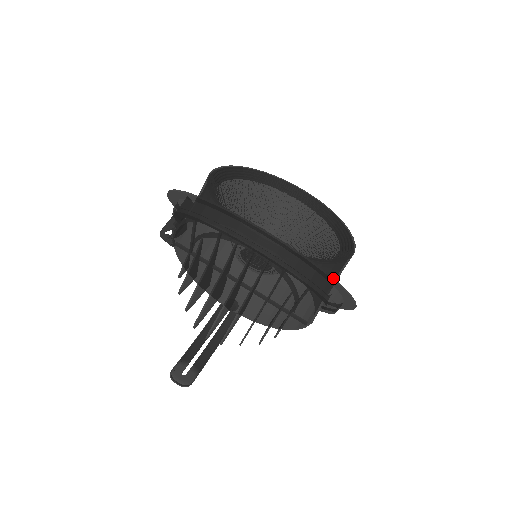
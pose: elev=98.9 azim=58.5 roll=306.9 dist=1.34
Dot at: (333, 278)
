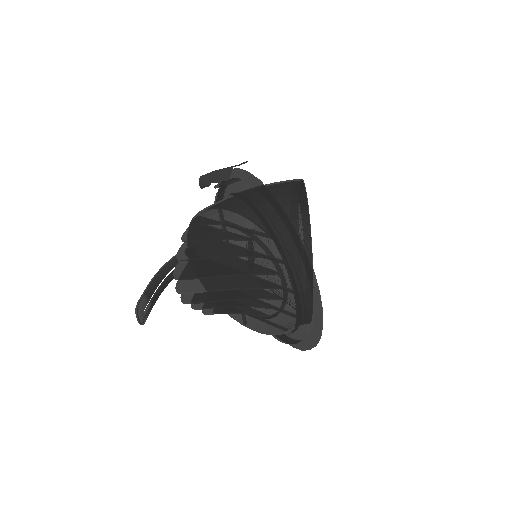
Dot at: (313, 347)
